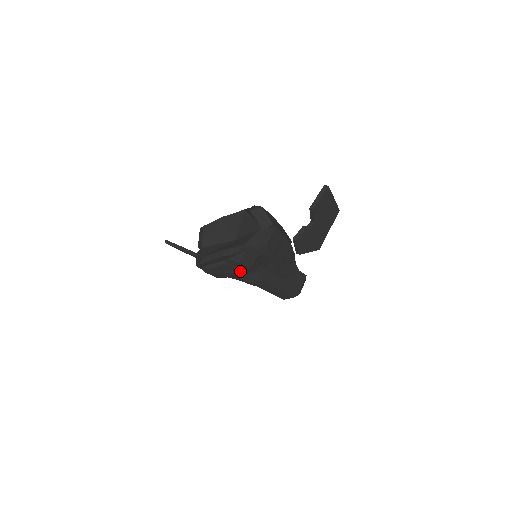
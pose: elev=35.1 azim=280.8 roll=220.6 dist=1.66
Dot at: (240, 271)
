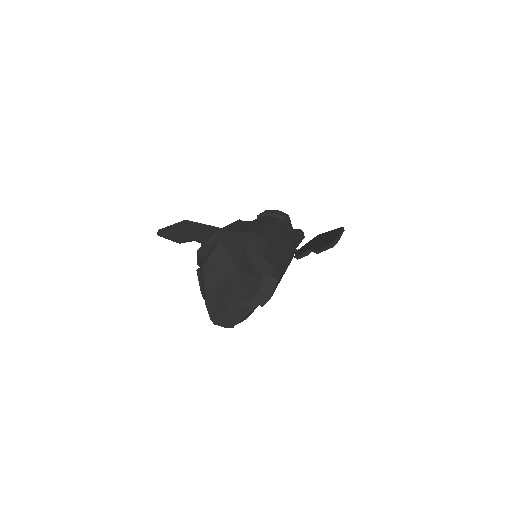
Dot at: occluded
